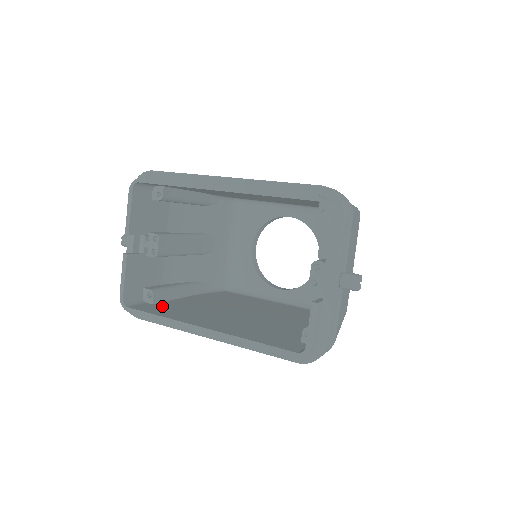
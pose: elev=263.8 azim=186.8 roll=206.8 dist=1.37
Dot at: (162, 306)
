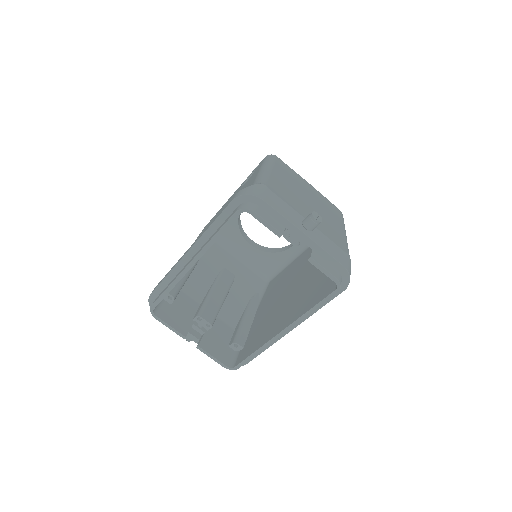
Dot at: (249, 343)
